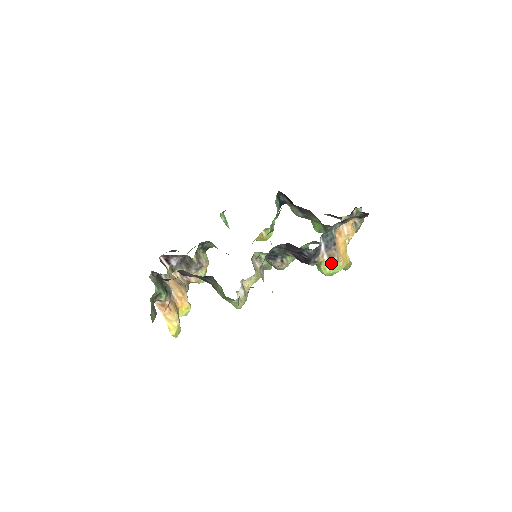
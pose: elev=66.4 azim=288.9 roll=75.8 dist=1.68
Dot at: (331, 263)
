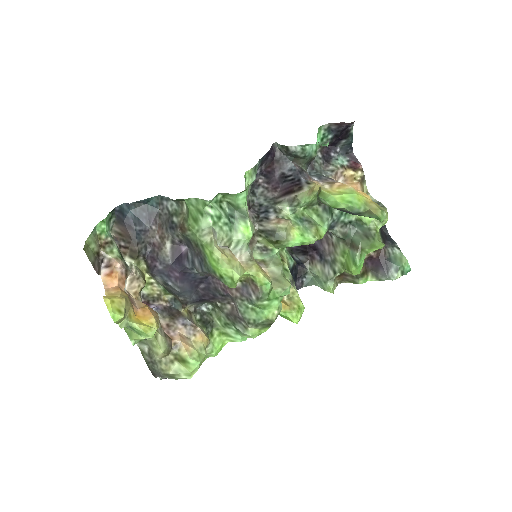
Dot at: (336, 189)
